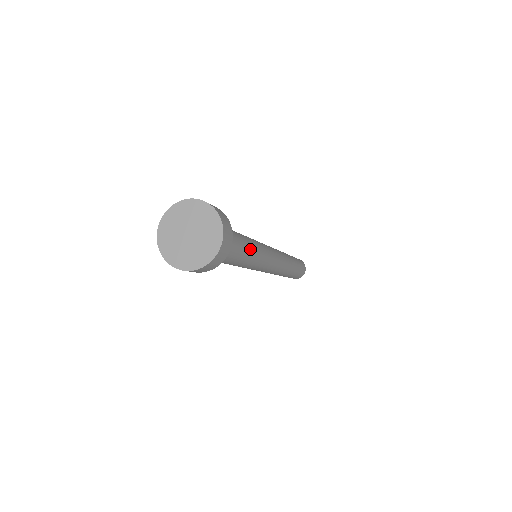
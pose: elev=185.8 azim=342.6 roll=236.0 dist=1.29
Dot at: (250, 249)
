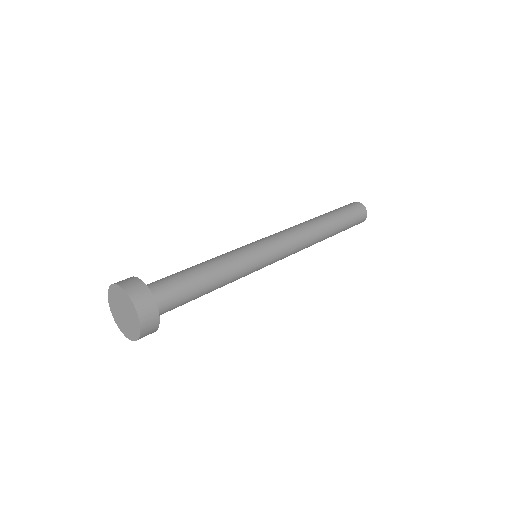
Dot at: (219, 283)
